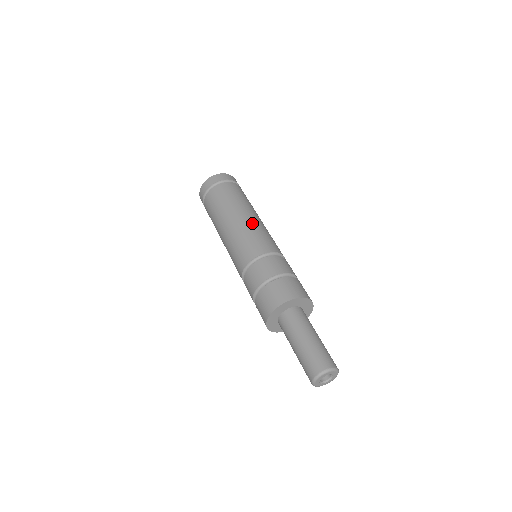
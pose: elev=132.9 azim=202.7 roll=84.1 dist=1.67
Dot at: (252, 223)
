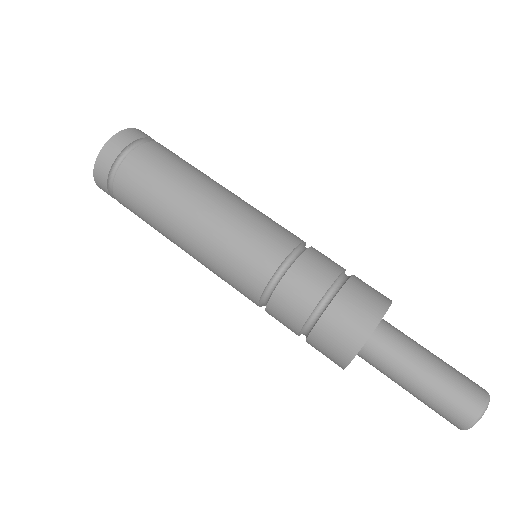
Dot at: (213, 228)
